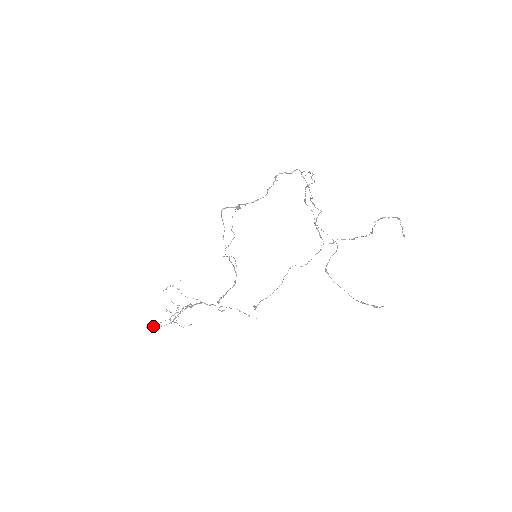
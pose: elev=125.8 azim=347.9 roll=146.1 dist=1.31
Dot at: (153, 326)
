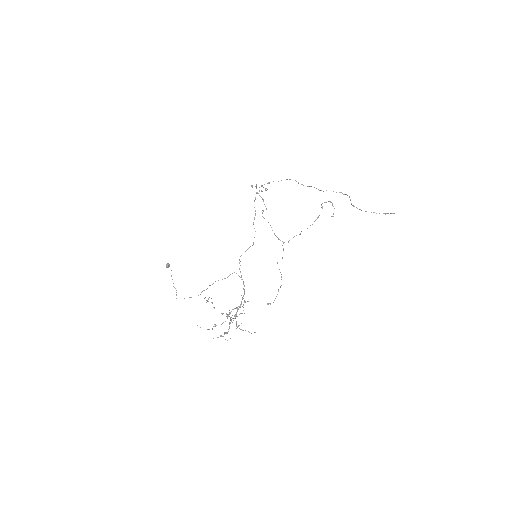
Dot at: occluded
